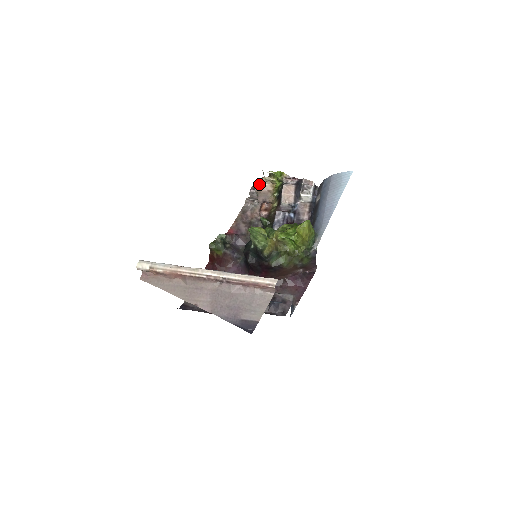
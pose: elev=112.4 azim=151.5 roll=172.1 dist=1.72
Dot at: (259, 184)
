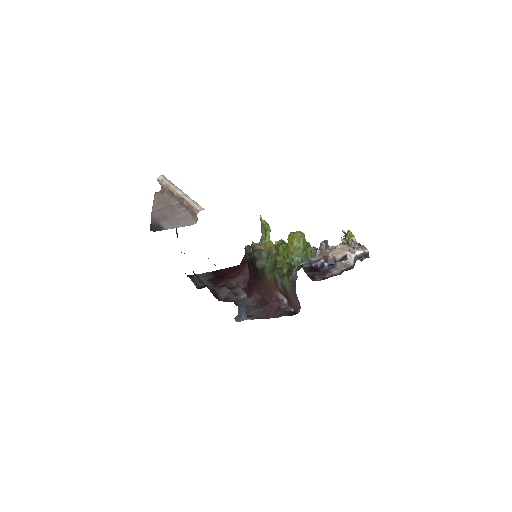
Dot at: occluded
